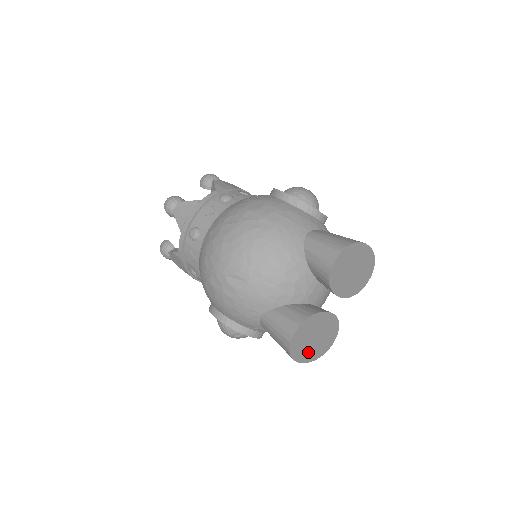
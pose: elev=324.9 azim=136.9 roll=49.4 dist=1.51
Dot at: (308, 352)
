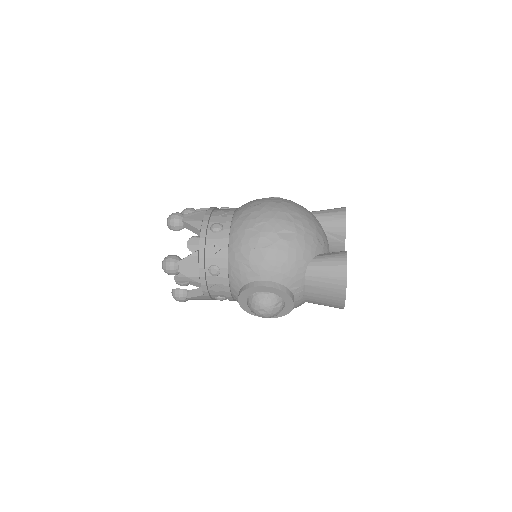
Dot at: occluded
